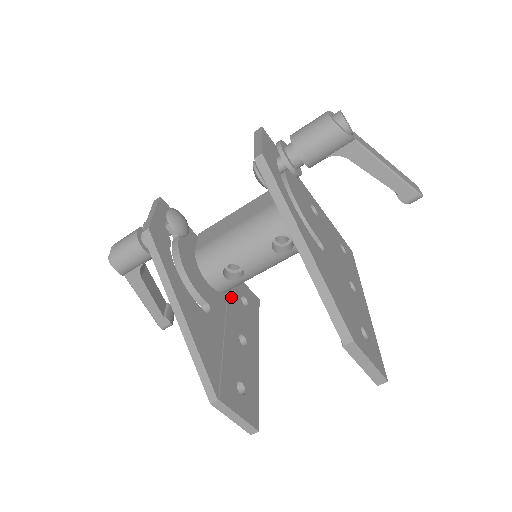
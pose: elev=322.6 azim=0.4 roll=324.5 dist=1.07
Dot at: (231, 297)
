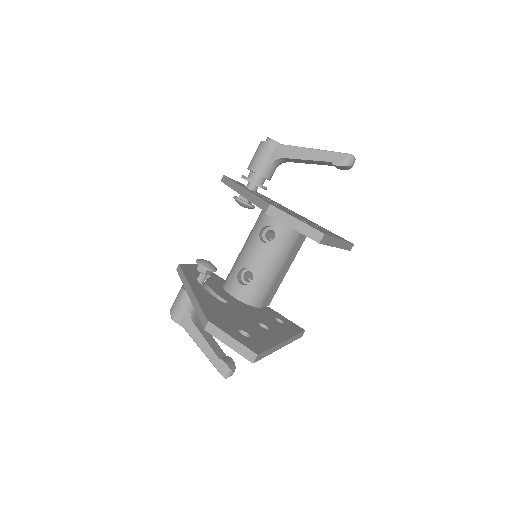
Dot at: (260, 312)
